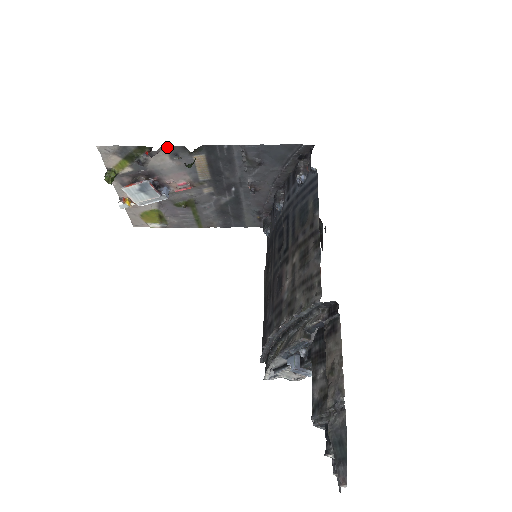
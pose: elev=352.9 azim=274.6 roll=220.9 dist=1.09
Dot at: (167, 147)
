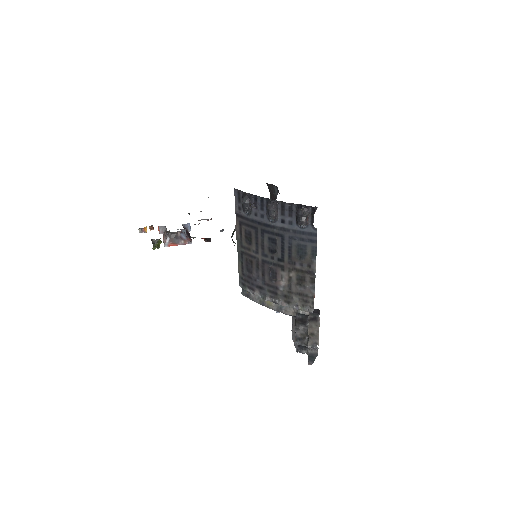
Dot at: occluded
